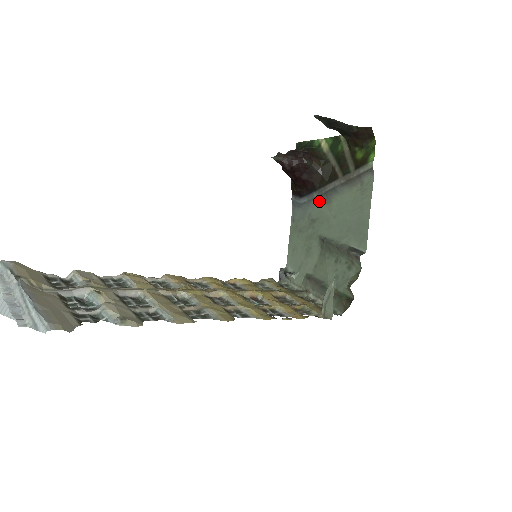
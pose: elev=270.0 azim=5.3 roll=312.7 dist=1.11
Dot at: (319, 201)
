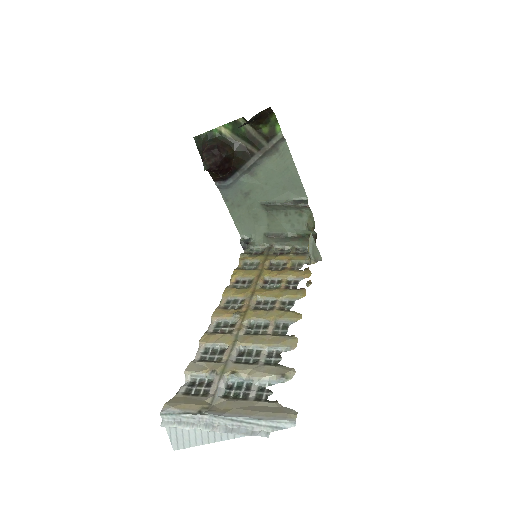
Dot at: (244, 177)
